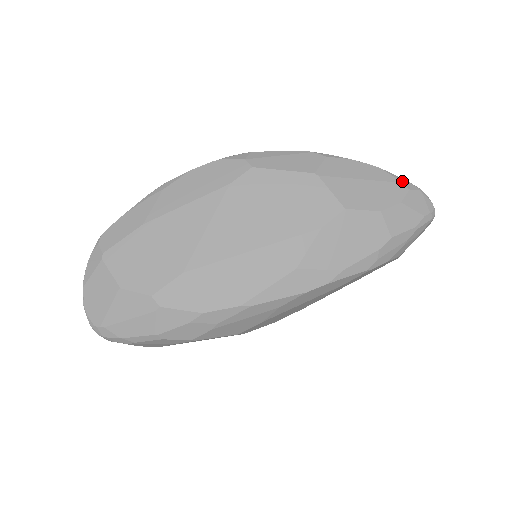
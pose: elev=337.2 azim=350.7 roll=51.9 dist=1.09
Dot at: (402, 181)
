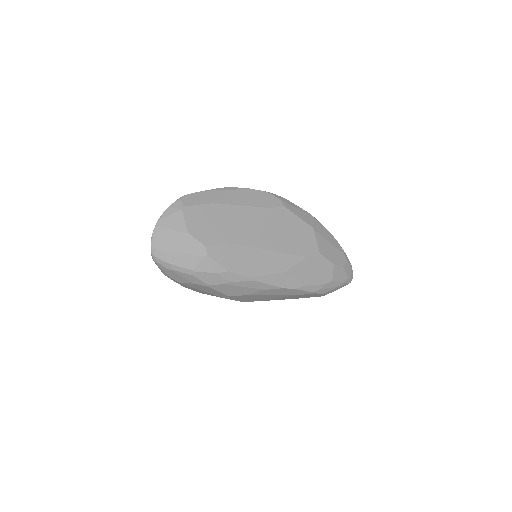
Dot at: (346, 255)
